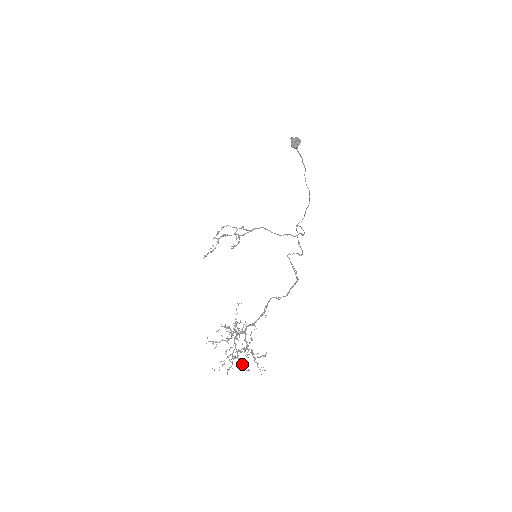
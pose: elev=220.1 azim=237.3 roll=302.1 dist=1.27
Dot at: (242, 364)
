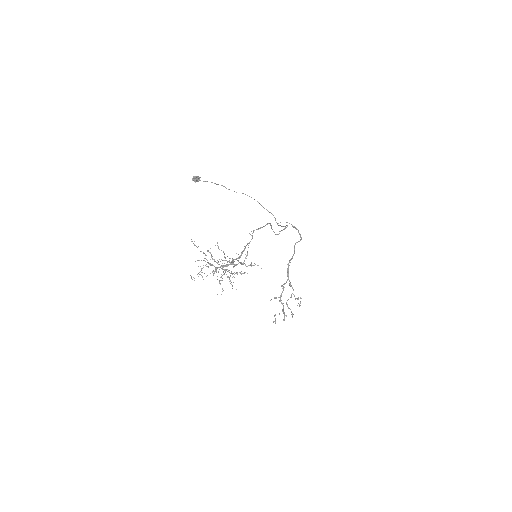
Dot at: (236, 273)
